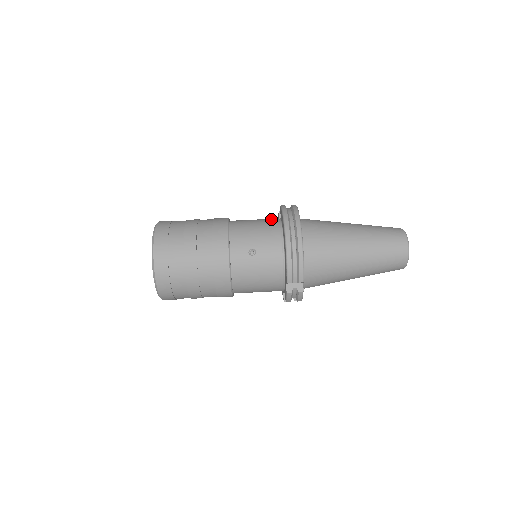
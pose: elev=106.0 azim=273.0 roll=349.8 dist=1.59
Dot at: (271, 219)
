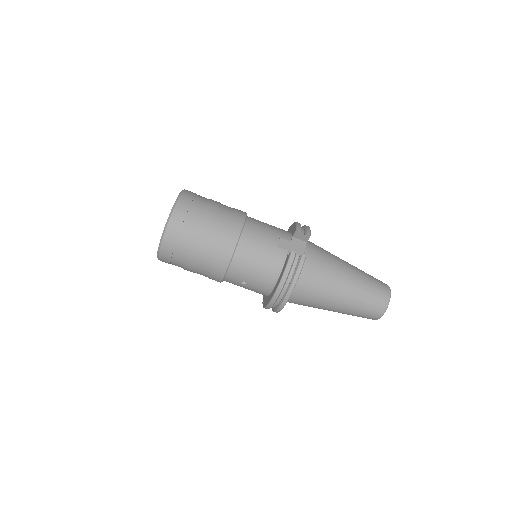
Dot at: (278, 254)
